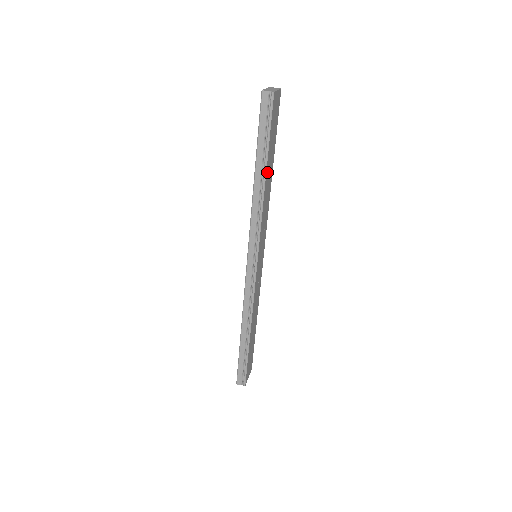
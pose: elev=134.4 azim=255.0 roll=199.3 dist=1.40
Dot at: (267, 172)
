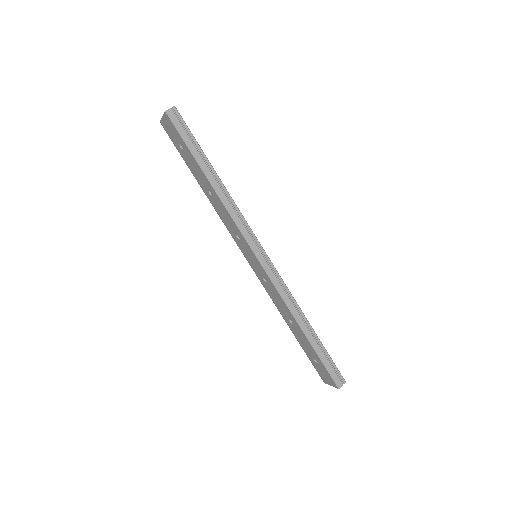
Dot at: (214, 173)
